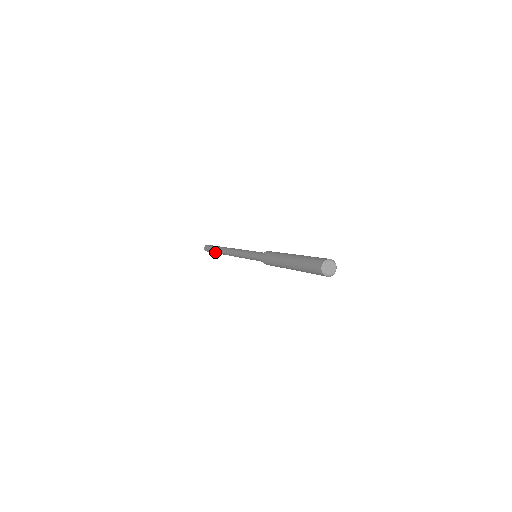
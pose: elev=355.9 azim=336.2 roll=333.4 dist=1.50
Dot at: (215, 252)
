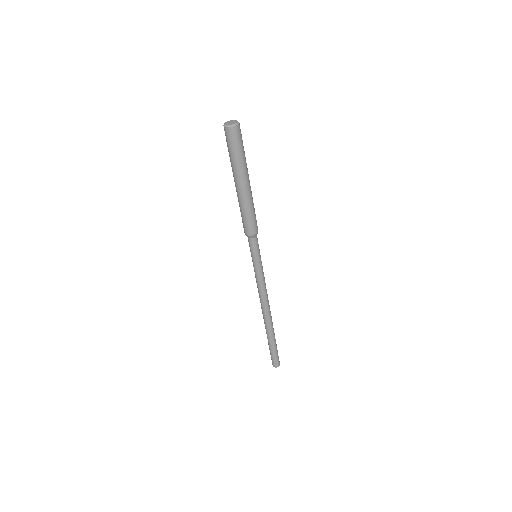
Dot at: (269, 342)
